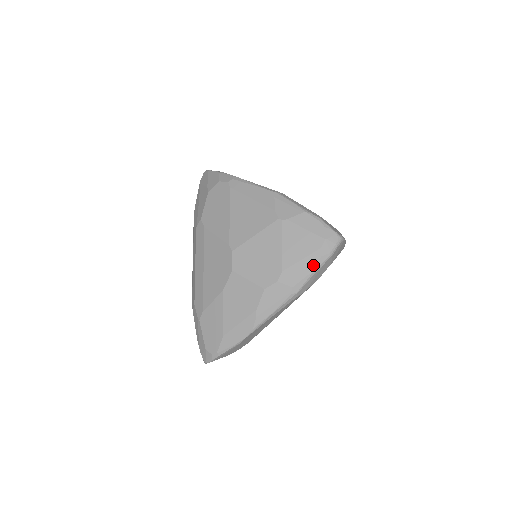
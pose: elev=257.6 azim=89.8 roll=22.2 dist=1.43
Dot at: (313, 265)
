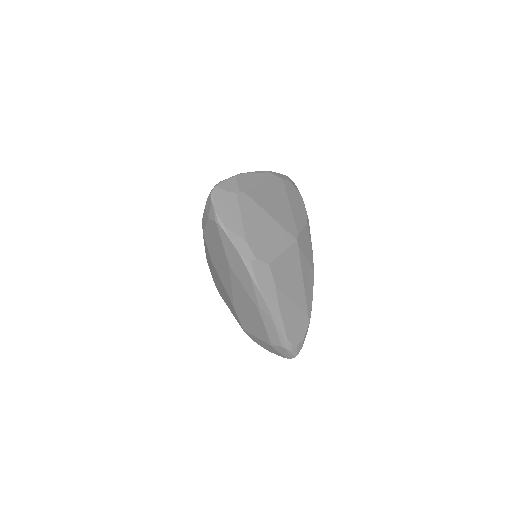
Dot at: occluded
